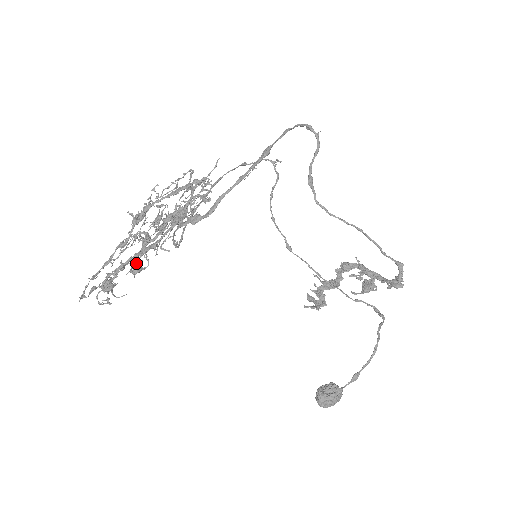
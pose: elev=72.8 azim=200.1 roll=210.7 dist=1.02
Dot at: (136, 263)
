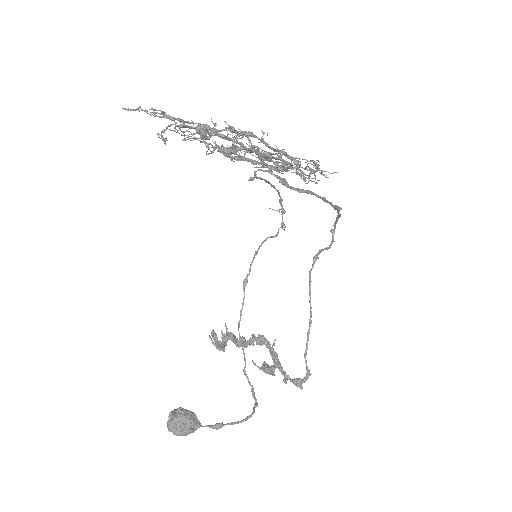
Dot at: occluded
